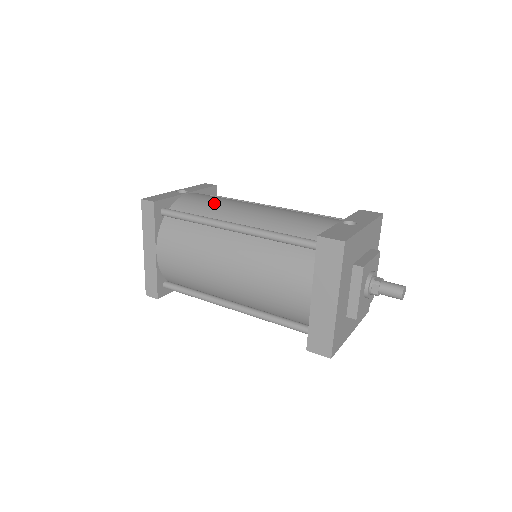
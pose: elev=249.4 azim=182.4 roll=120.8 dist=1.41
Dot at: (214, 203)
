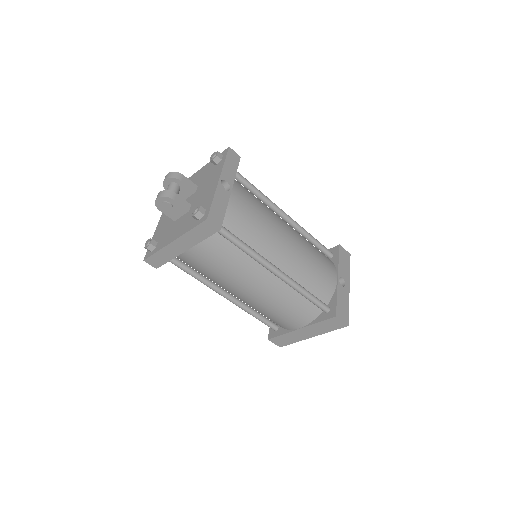
Dot at: (259, 225)
